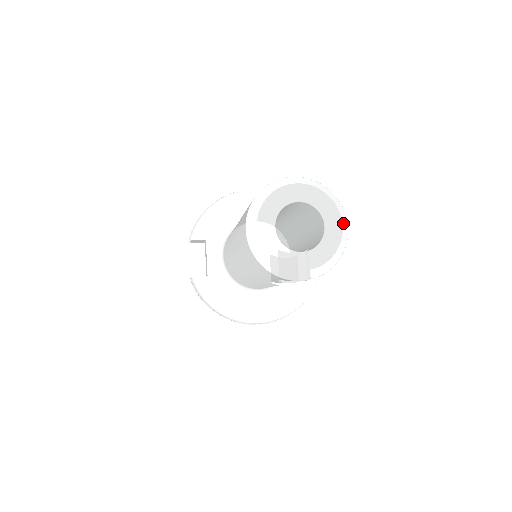
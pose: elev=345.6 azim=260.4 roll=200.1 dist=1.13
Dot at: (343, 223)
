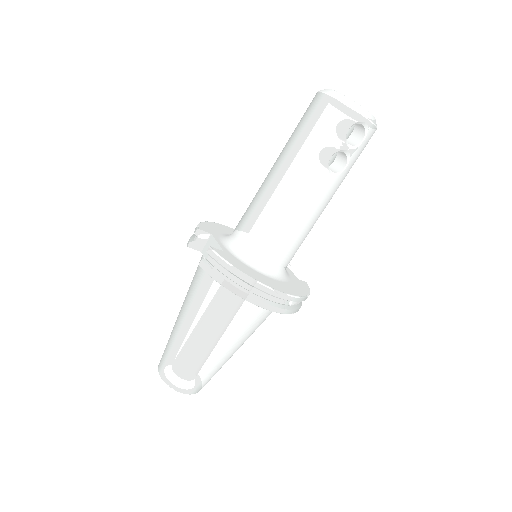
Dot at: occluded
